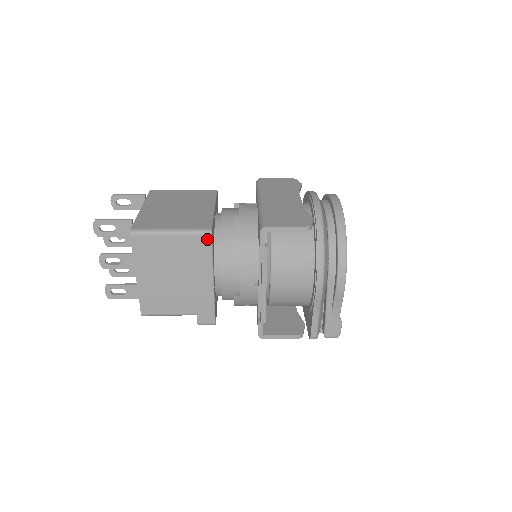
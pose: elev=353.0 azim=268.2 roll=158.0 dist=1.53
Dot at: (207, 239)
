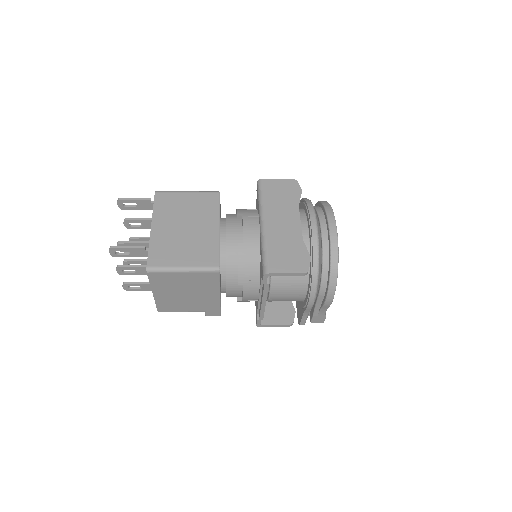
Dot at: (216, 274)
